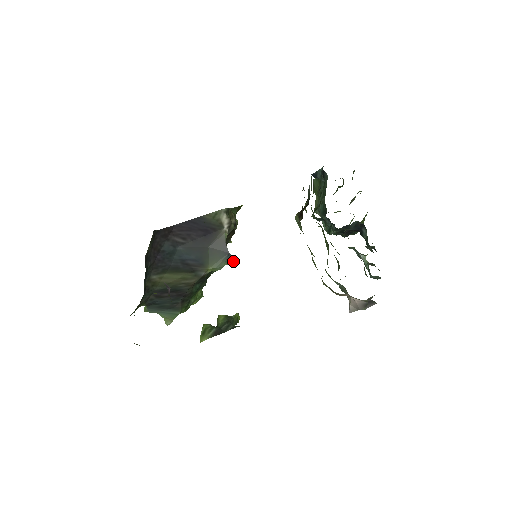
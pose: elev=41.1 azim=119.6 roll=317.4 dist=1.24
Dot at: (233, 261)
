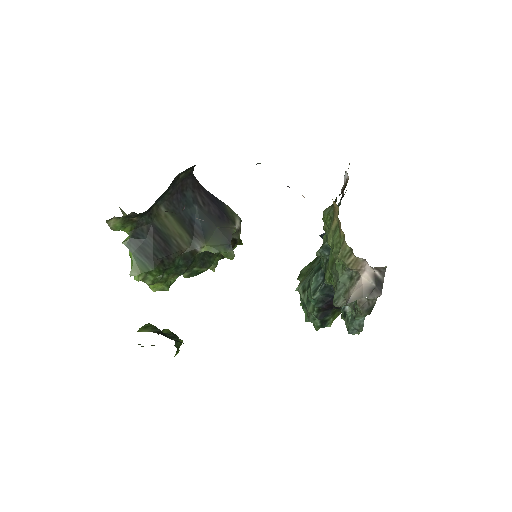
Dot at: (230, 254)
